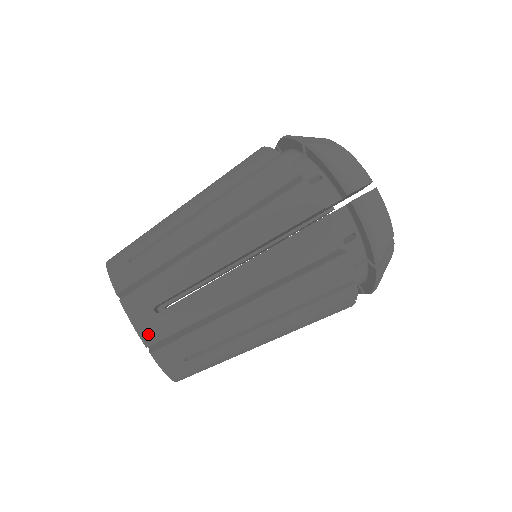
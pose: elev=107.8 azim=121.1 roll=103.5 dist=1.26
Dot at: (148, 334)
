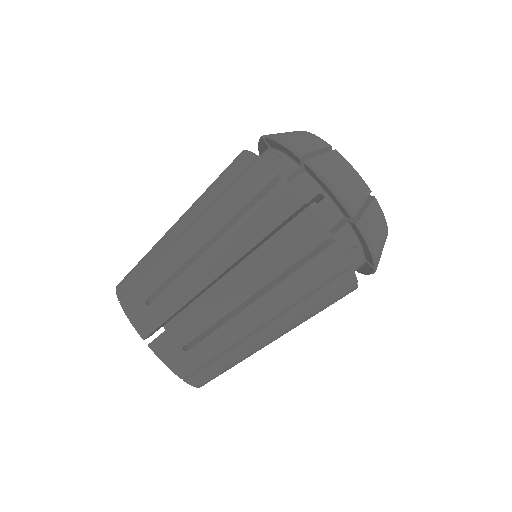
Dot at: (181, 369)
